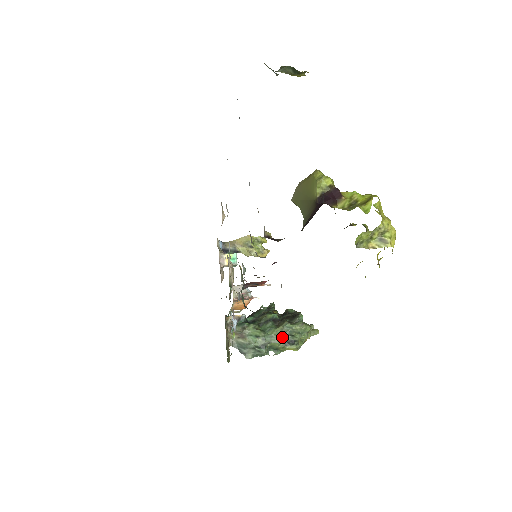
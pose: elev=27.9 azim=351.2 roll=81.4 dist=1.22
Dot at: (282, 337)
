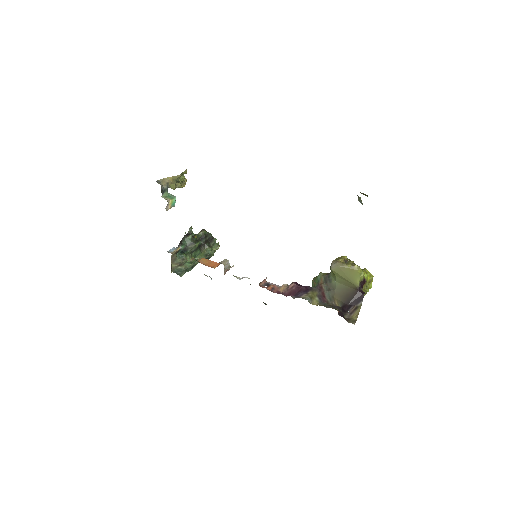
Dot at: (205, 258)
